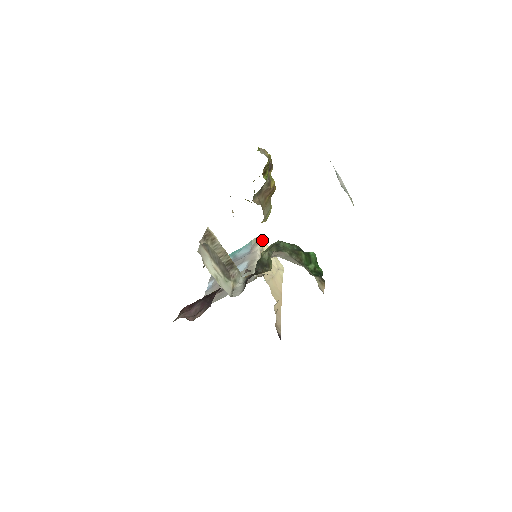
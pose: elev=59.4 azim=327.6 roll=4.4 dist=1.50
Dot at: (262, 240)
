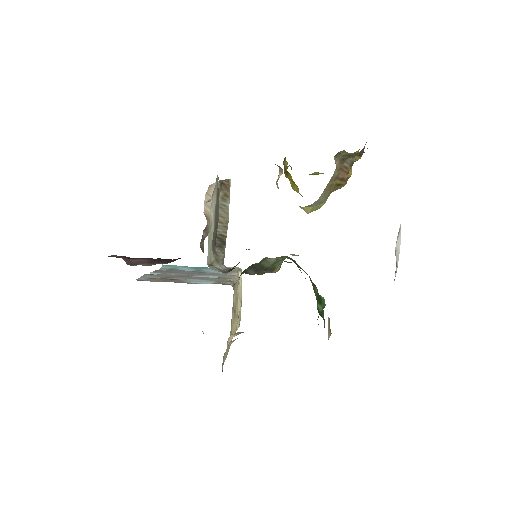
Dot at: occluded
